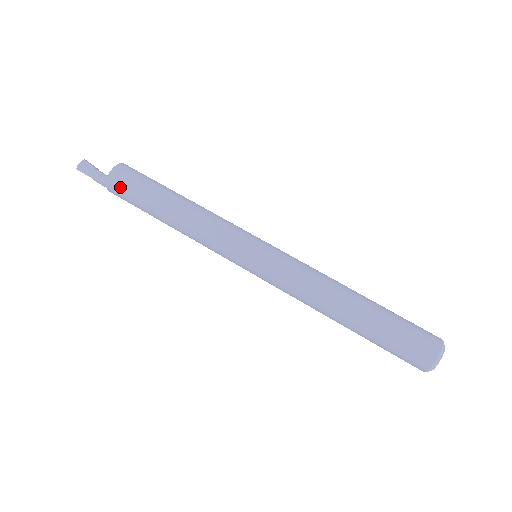
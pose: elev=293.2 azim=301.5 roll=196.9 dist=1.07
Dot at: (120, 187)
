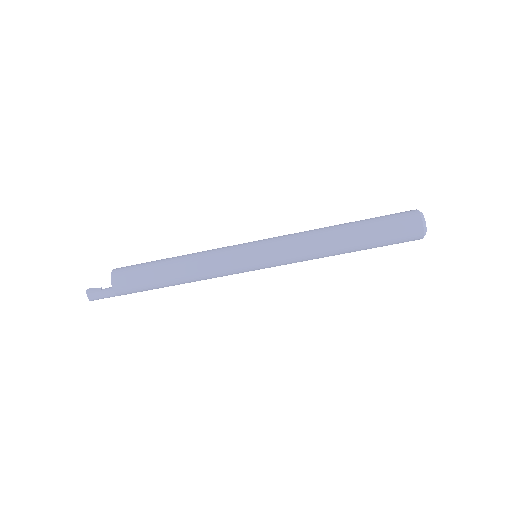
Dot at: occluded
